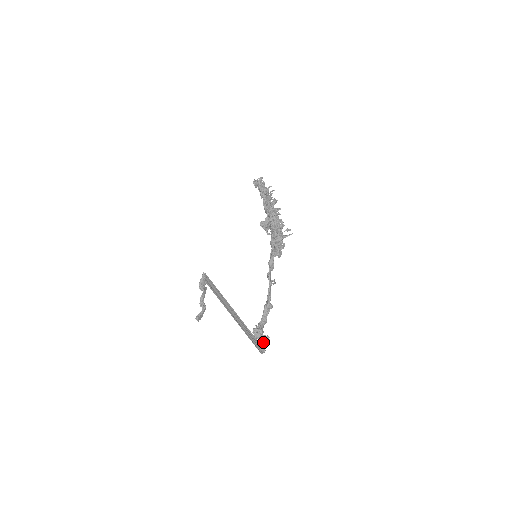
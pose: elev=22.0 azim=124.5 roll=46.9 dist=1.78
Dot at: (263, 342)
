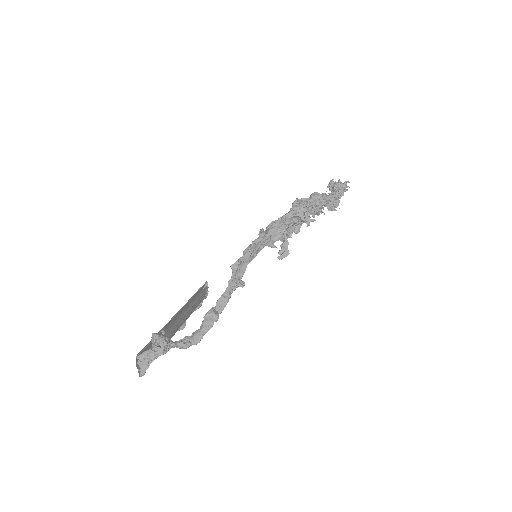
Dot at: (144, 353)
